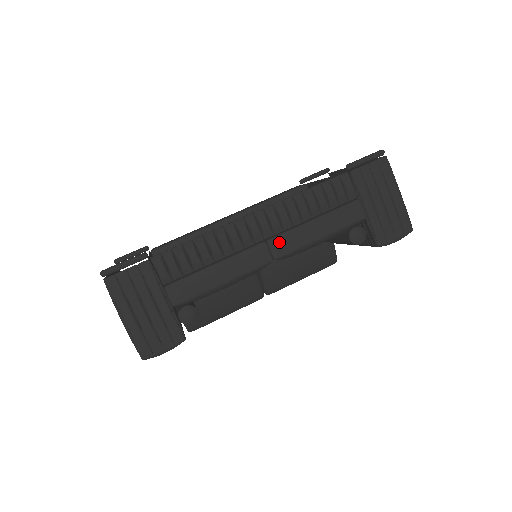
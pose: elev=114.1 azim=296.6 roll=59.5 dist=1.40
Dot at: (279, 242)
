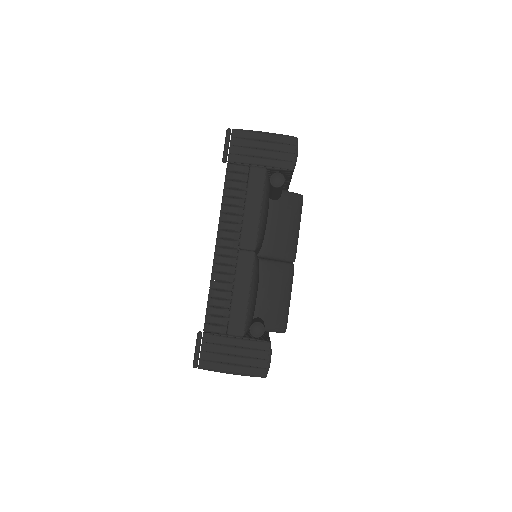
Dot at: (245, 241)
